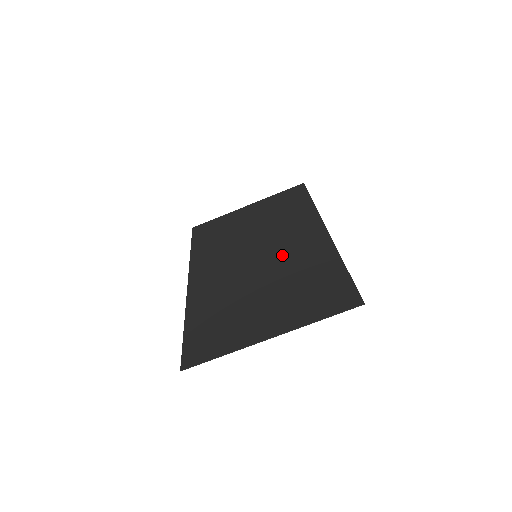
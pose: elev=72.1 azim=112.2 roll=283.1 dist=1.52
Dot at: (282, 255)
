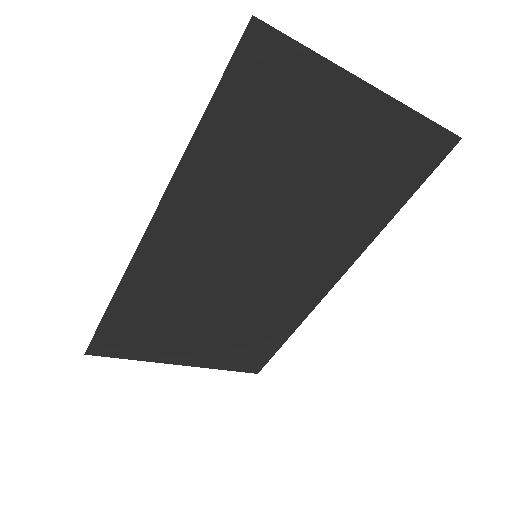
Dot at: (274, 283)
